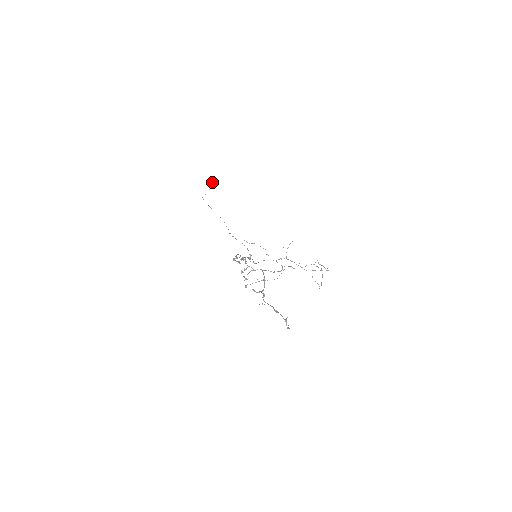
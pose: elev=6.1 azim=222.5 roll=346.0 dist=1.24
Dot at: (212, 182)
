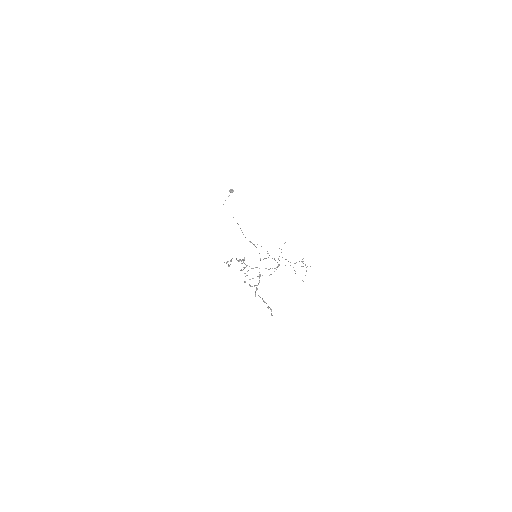
Dot at: (230, 190)
